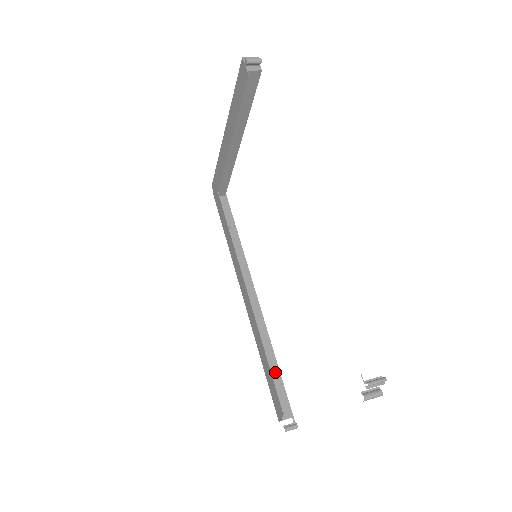
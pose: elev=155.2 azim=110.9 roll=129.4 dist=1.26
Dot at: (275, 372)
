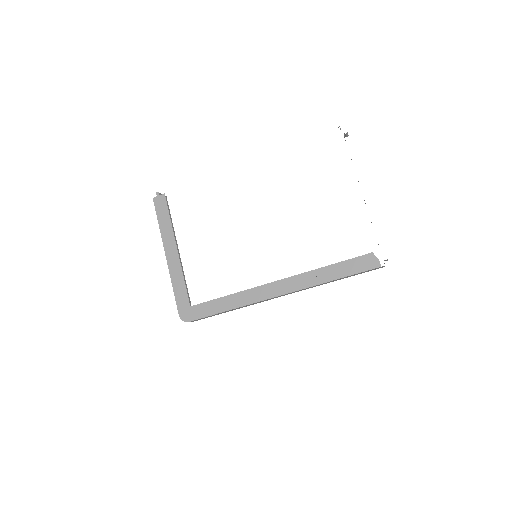
Dot at: occluded
